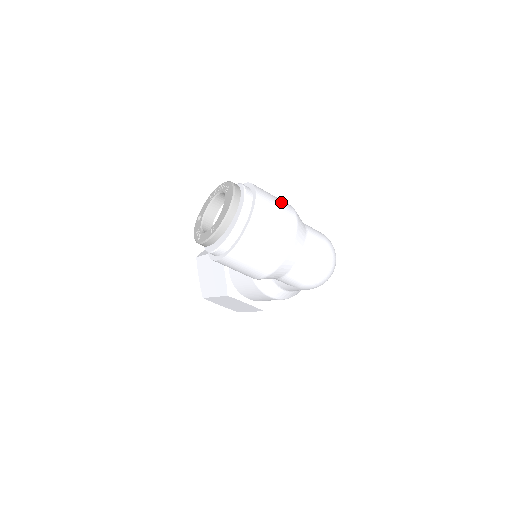
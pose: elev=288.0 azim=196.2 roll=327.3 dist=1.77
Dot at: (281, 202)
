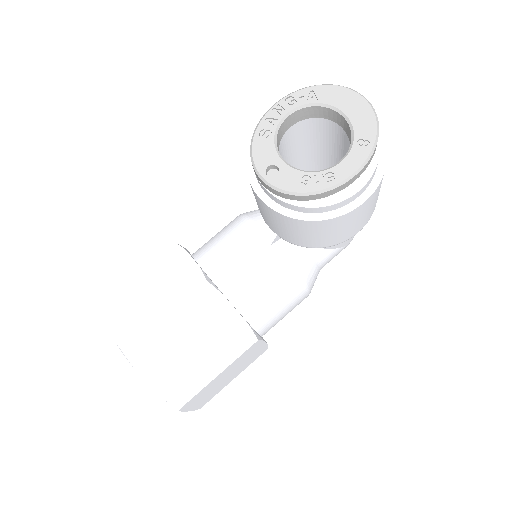
Dot at: occluded
